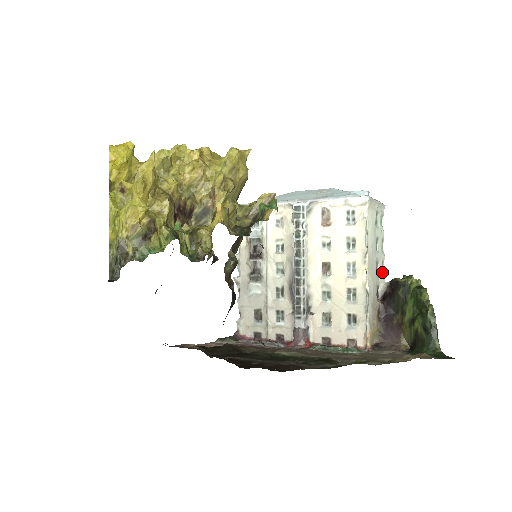
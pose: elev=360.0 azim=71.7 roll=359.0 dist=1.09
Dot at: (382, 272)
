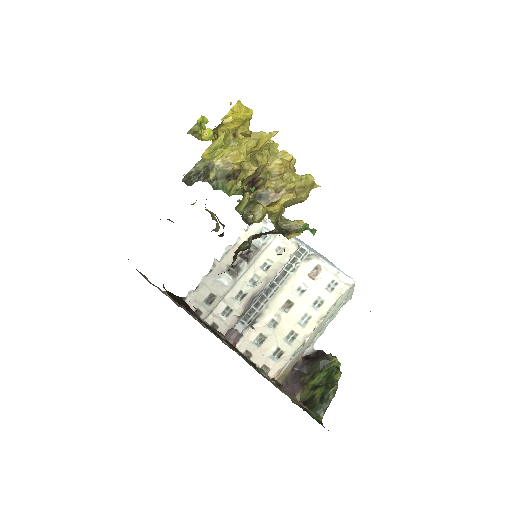
Dot at: occluded
